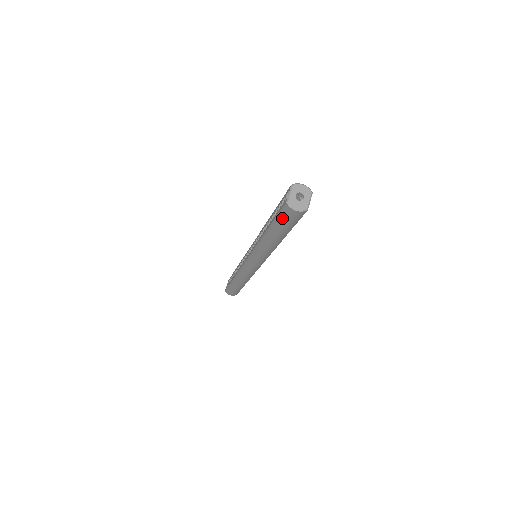
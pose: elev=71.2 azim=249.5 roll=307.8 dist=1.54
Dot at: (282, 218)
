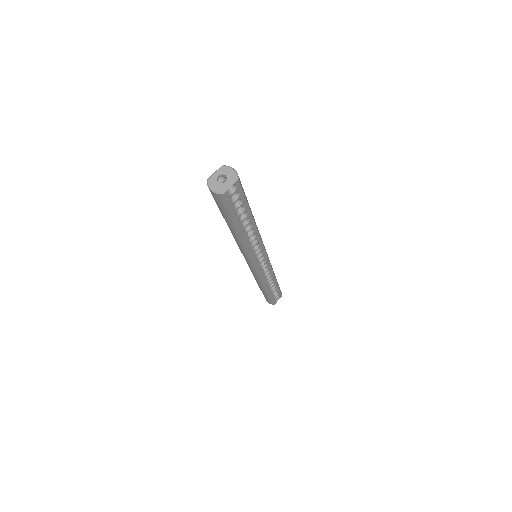
Dot at: occluded
